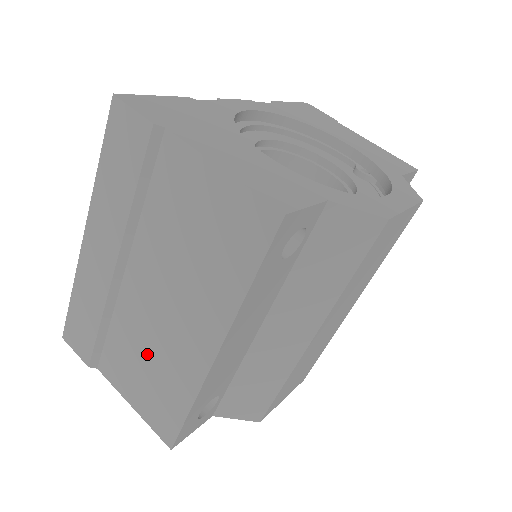
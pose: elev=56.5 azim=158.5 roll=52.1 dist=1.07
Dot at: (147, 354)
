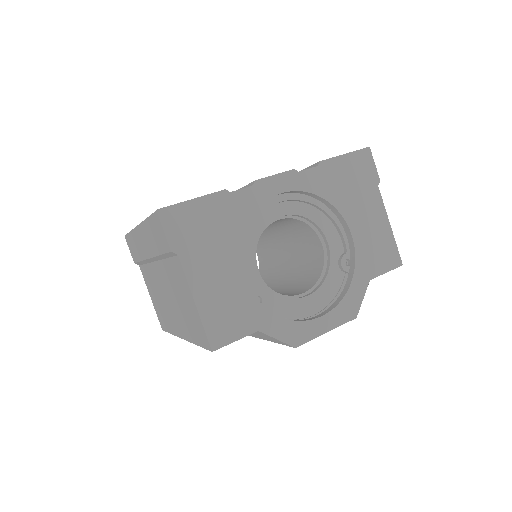
Dot at: (159, 296)
